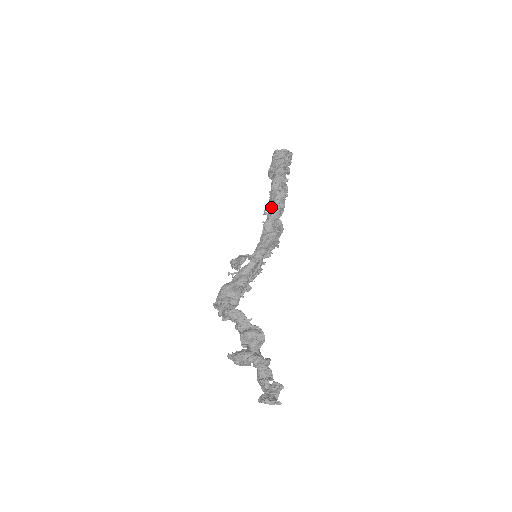
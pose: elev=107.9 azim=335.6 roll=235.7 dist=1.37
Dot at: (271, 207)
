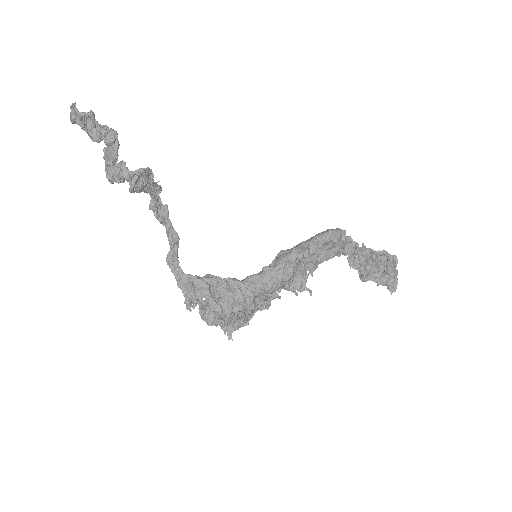
Dot at: occluded
